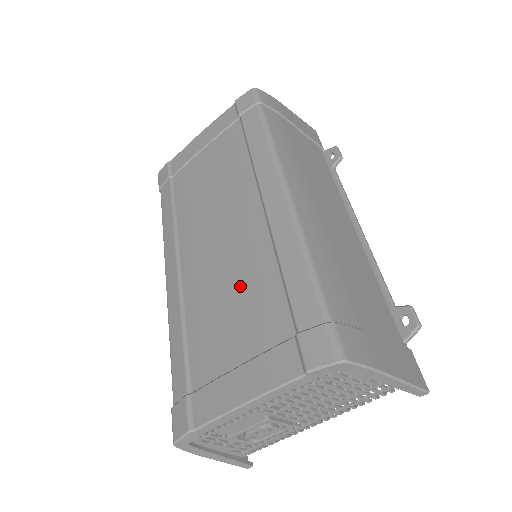
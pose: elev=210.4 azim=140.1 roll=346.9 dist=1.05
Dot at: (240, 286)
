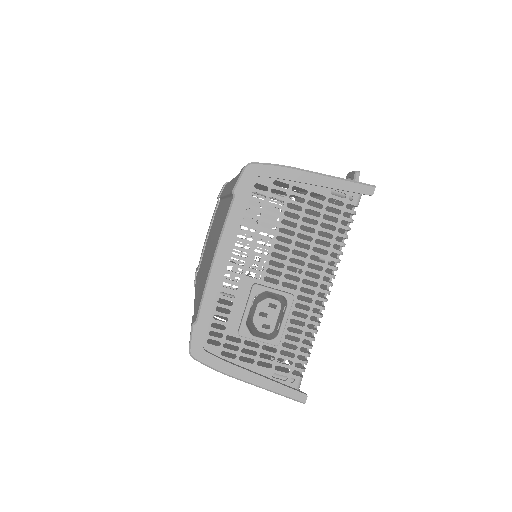
Dot at: (216, 235)
